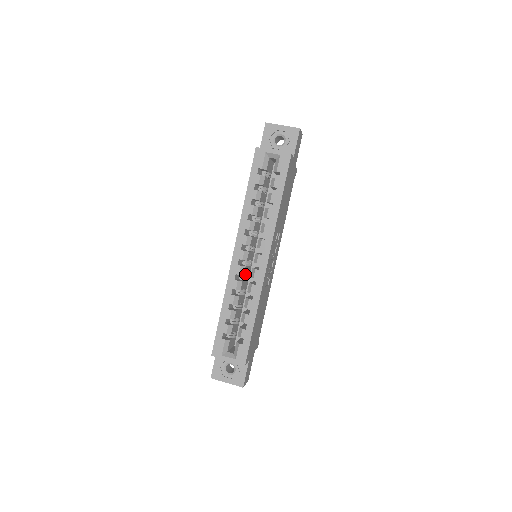
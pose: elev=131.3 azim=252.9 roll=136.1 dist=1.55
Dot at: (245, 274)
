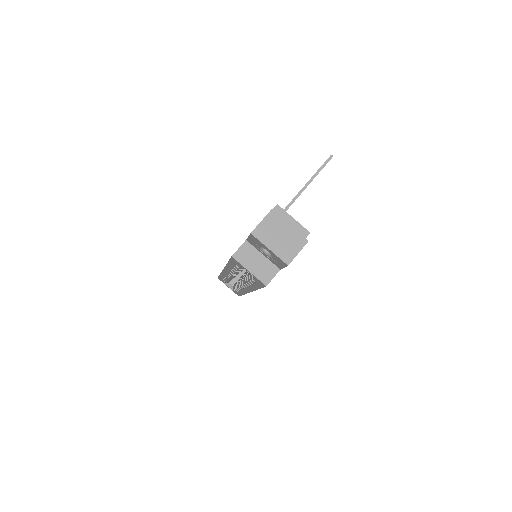
Dot at: occluded
